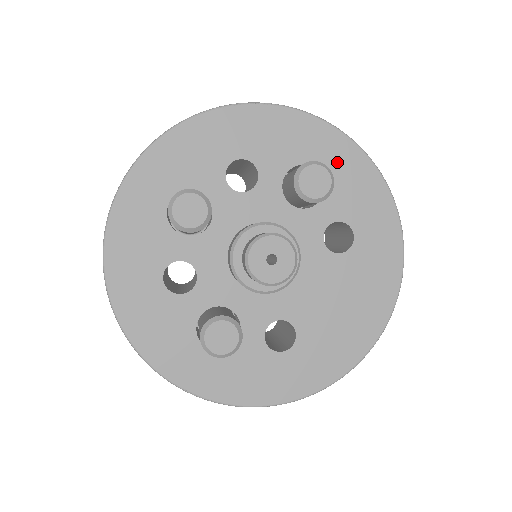
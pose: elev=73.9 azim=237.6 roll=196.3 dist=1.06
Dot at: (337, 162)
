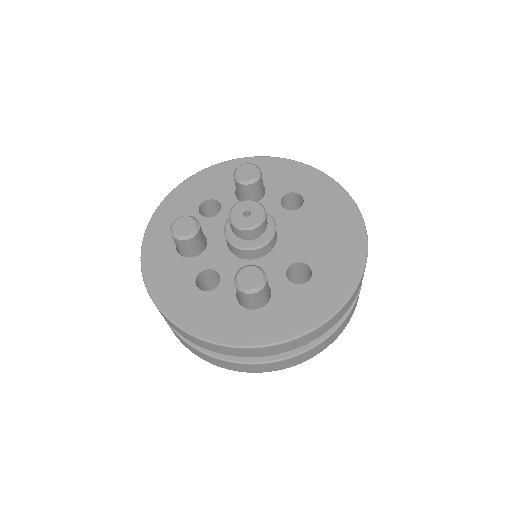
Dot at: (261, 170)
